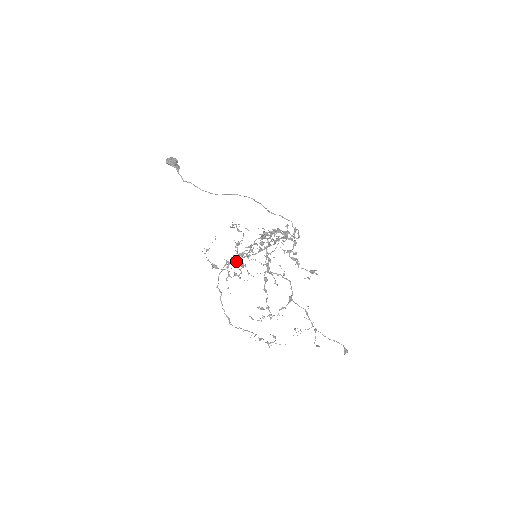
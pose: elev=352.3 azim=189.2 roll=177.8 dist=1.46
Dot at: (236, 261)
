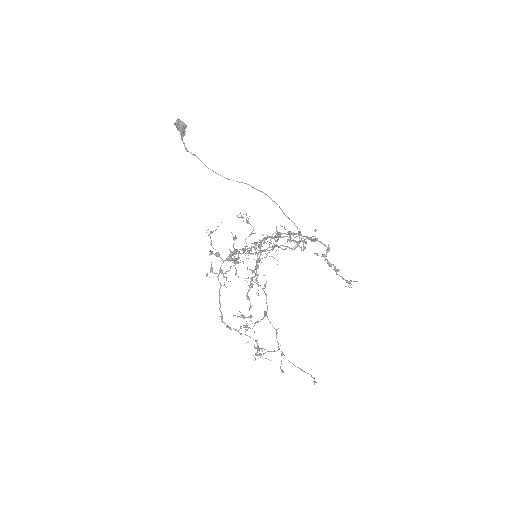
Dot at: (231, 256)
